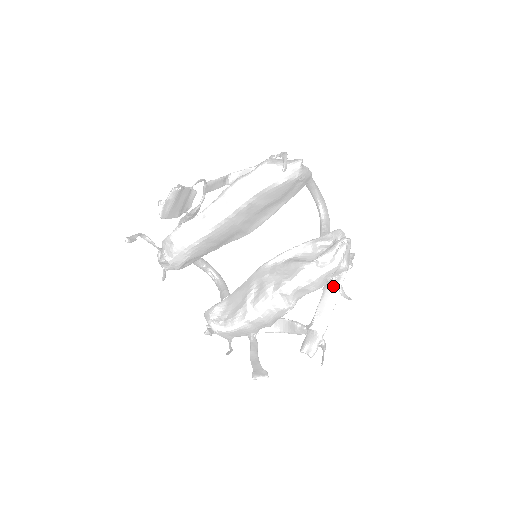
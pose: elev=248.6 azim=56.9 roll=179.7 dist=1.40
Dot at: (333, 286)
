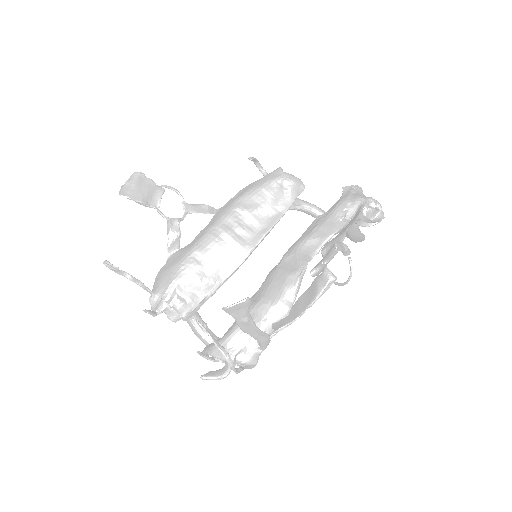
Dot at: (351, 220)
